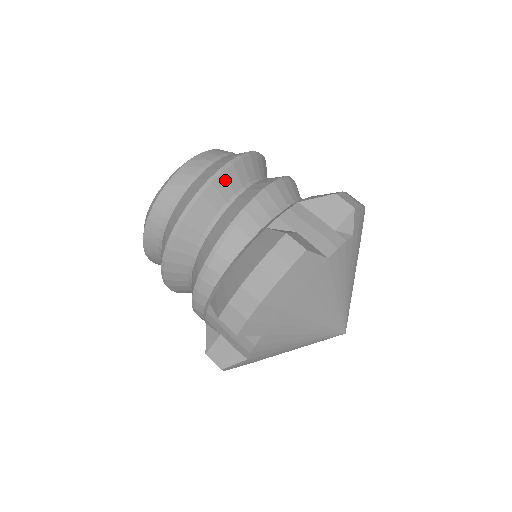
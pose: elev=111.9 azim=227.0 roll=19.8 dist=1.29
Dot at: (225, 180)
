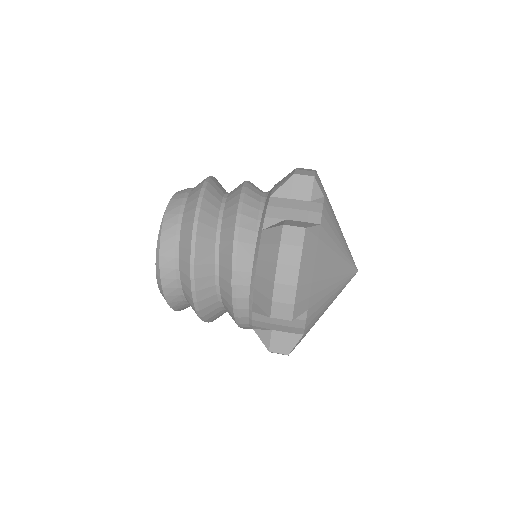
Dot at: (205, 213)
